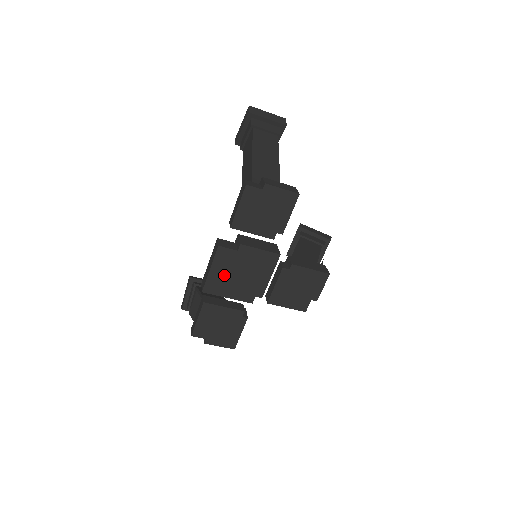
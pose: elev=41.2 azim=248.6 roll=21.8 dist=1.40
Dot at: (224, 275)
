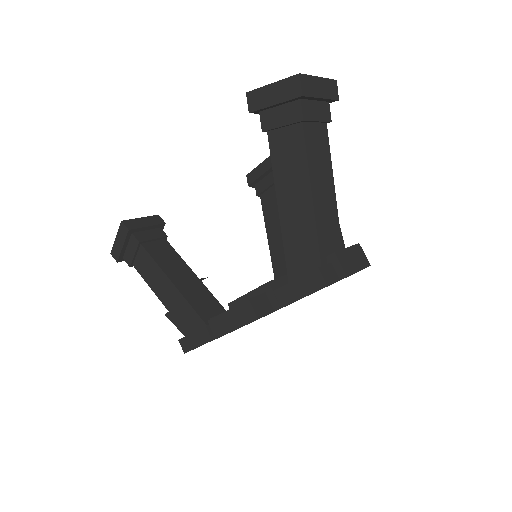
Dot at: occluded
